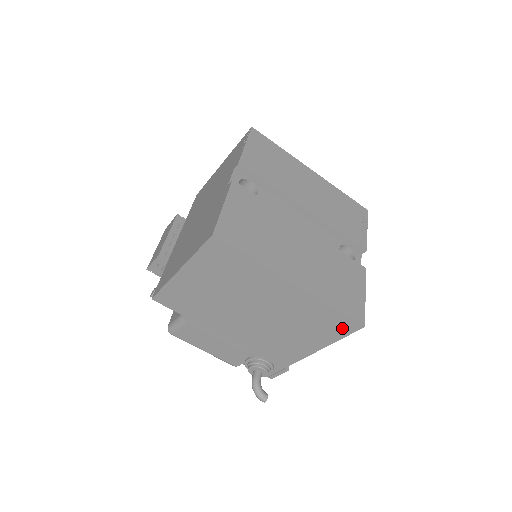
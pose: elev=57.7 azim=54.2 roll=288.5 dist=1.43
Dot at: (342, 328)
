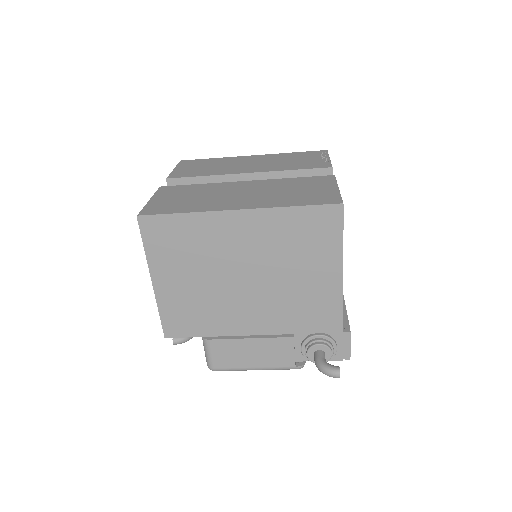
Dot at: (328, 225)
